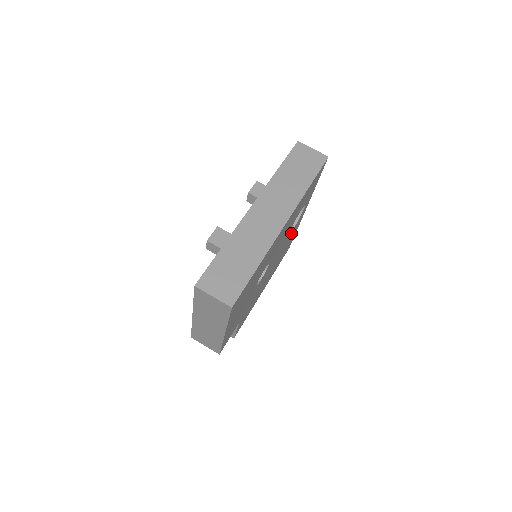
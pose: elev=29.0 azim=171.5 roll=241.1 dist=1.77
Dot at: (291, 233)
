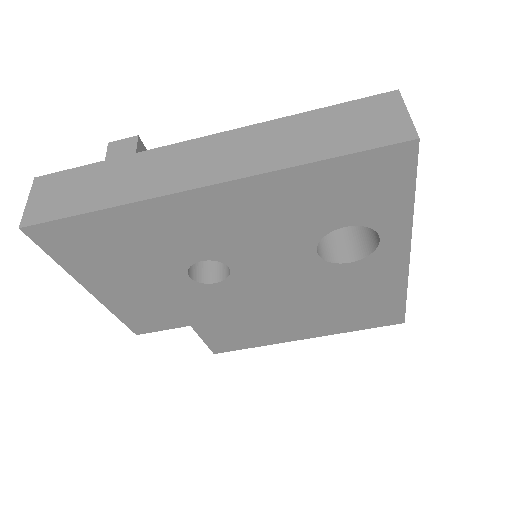
Dot at: (349, 272)
